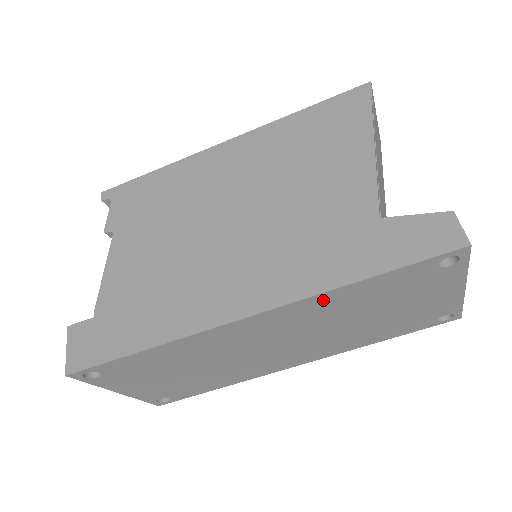
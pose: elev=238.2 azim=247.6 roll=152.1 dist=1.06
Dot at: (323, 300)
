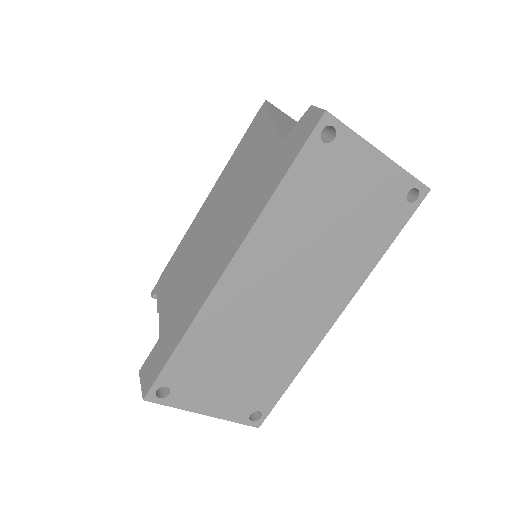
Dot at: (269, 223)
